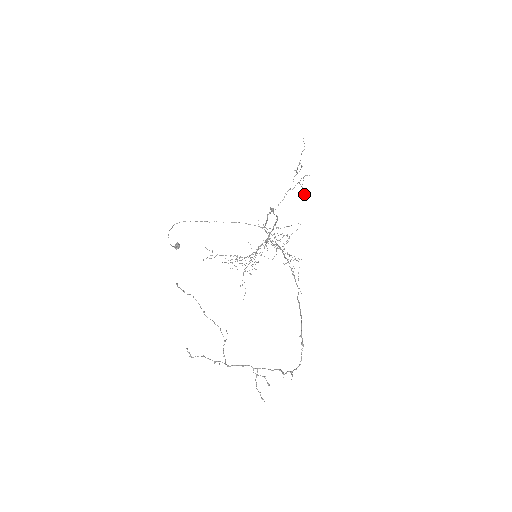
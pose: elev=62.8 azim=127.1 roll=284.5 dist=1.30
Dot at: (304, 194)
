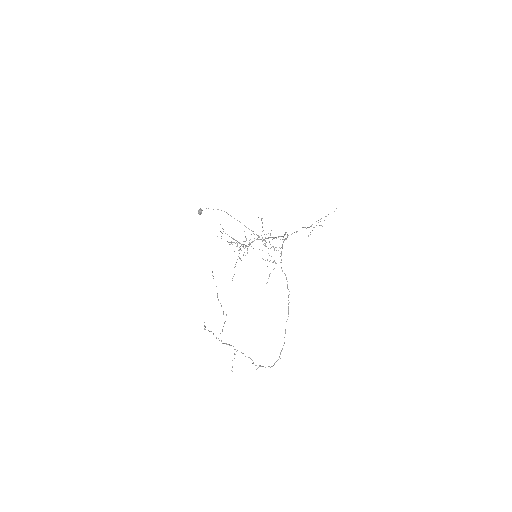
Dot at: occluded
